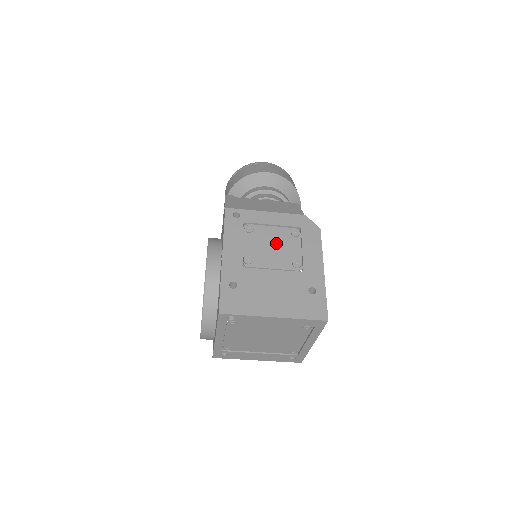
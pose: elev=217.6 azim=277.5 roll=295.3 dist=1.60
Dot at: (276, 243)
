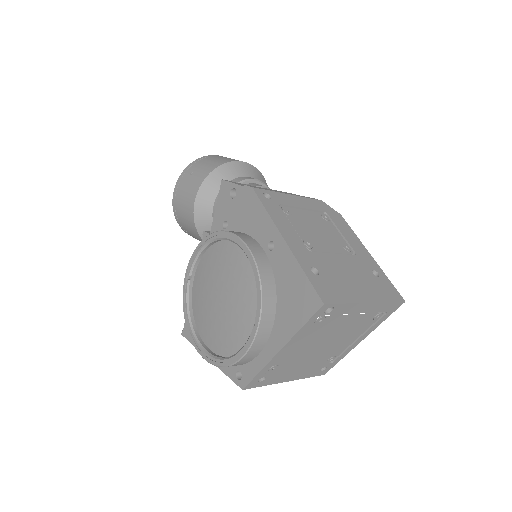
Dot at: (318, 227)
